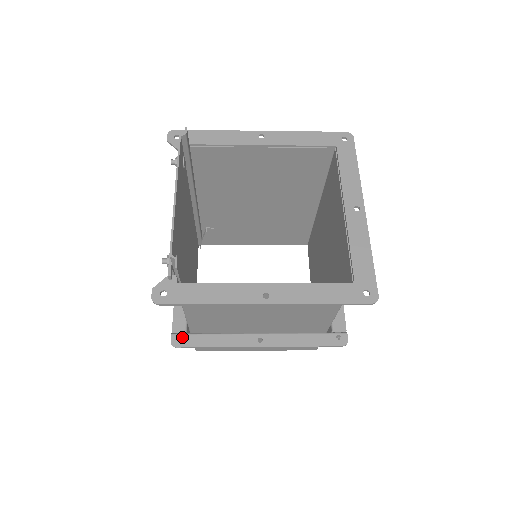
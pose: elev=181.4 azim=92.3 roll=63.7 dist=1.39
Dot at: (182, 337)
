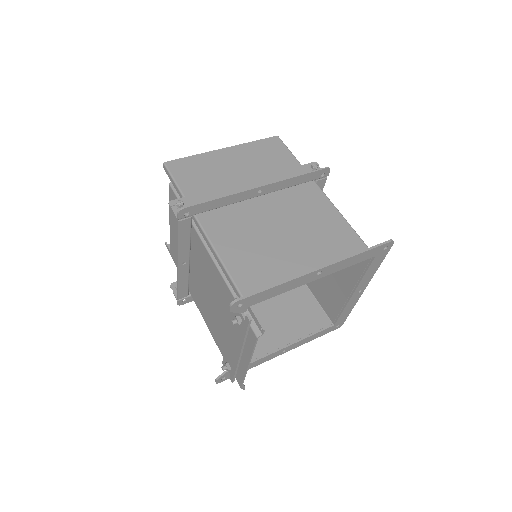
Dot at: occluded
